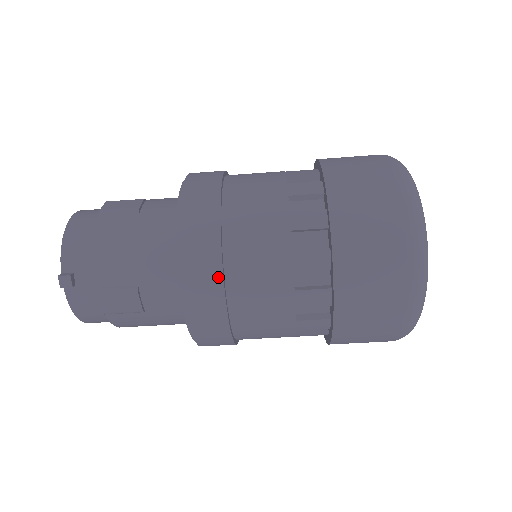
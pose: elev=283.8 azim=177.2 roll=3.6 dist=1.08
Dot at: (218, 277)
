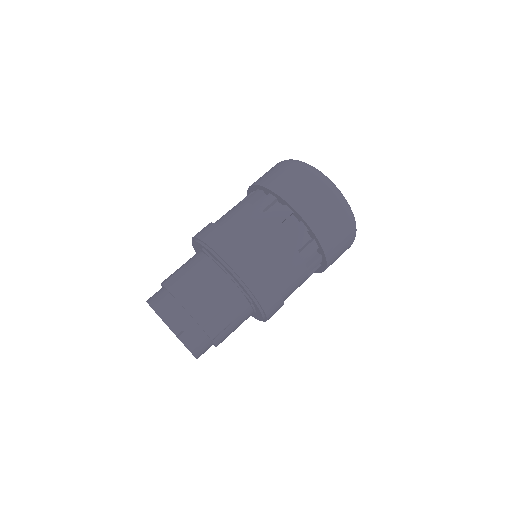
Dot at: (263, 272)
